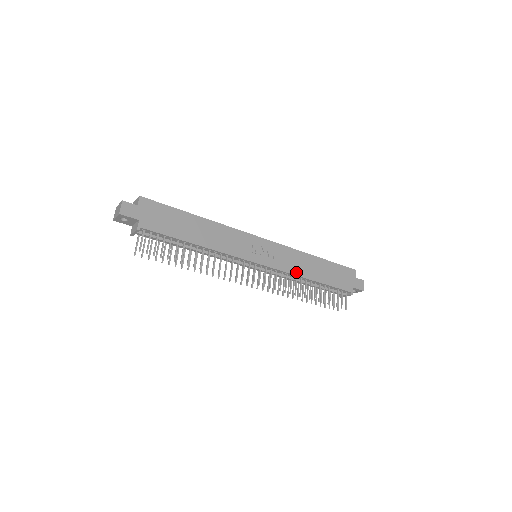
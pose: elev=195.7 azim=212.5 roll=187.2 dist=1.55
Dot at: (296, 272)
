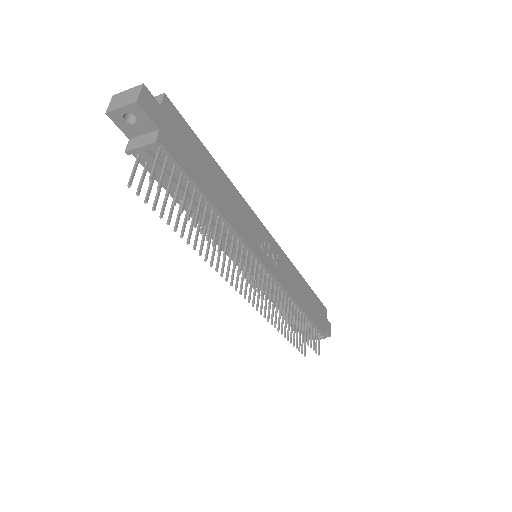
Dot at: (291, 292)
